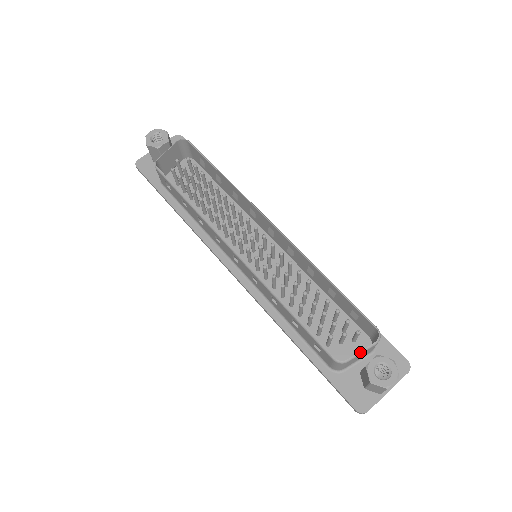
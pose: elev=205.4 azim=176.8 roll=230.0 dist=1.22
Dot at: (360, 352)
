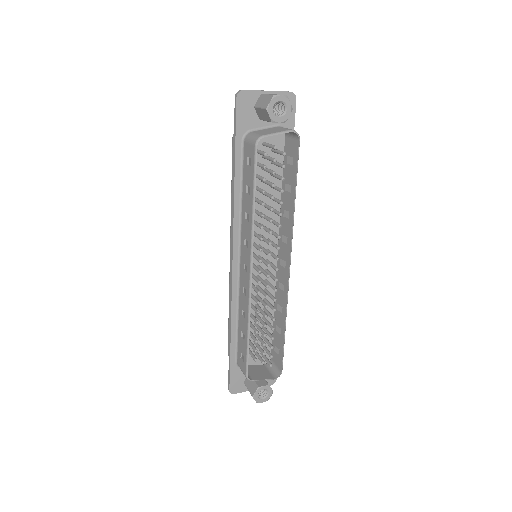
Dot at: occluded
